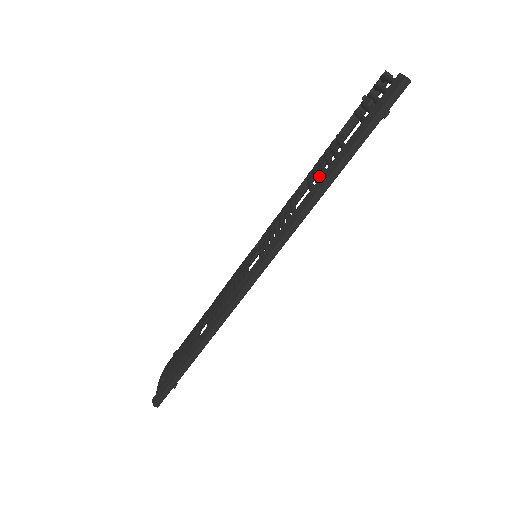
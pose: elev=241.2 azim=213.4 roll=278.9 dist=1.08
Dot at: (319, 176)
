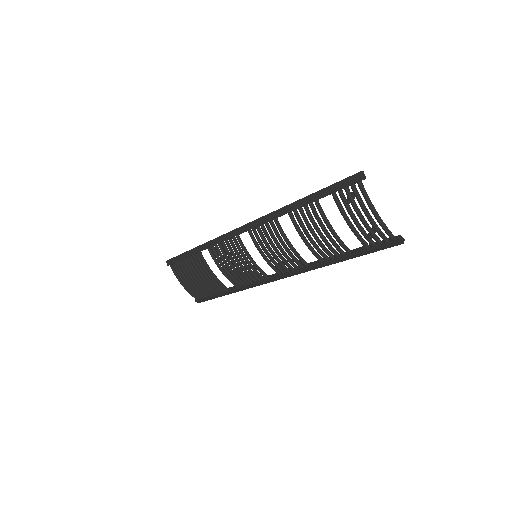
Dot at: occluded
